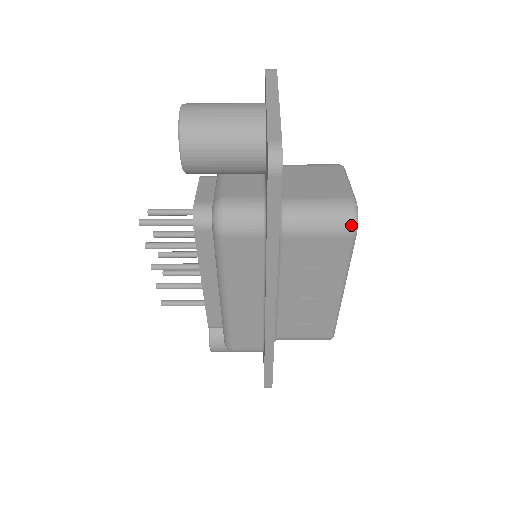
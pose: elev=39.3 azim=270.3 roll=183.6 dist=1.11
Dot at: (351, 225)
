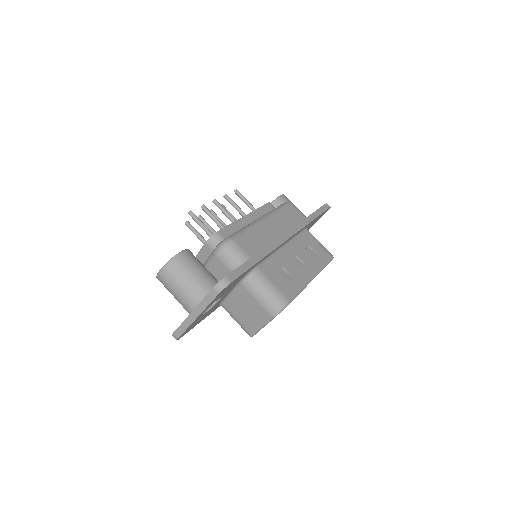
Dot at: (332, 255)
